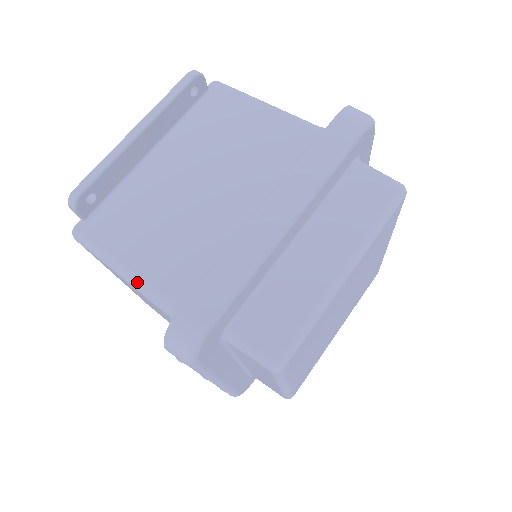
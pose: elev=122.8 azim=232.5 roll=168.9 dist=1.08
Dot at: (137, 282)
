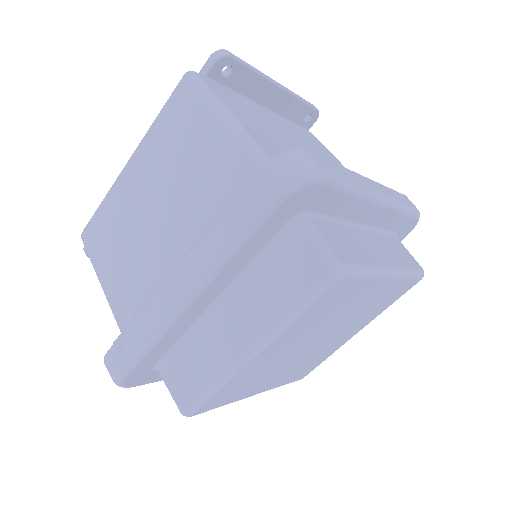
Dot at: (241, 129)
